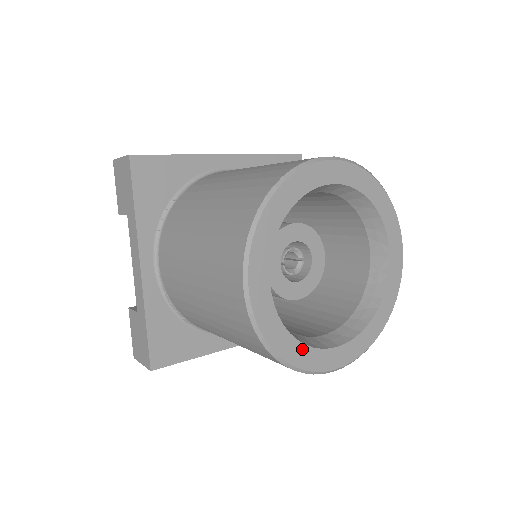
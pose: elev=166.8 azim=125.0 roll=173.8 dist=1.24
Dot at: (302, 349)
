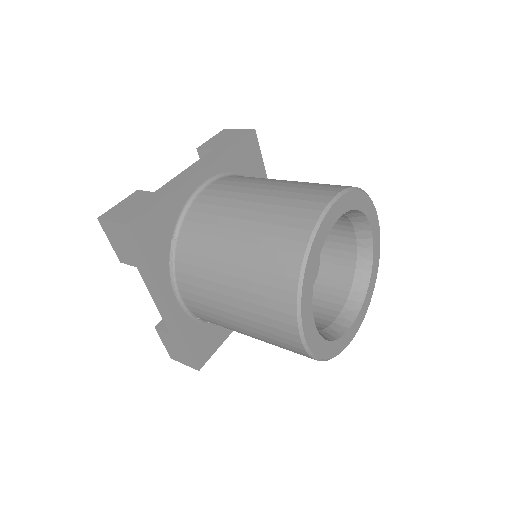
Dot at: (336, 343)
